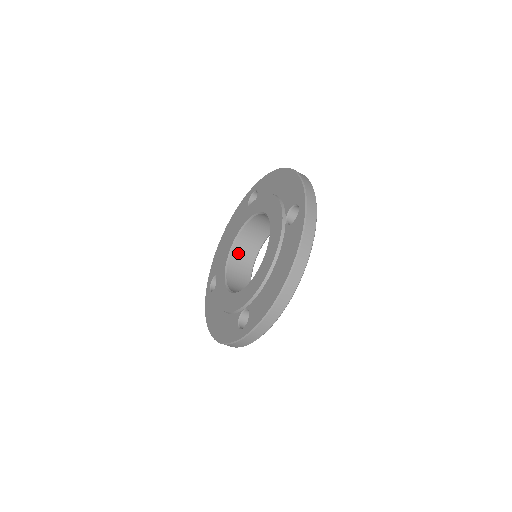
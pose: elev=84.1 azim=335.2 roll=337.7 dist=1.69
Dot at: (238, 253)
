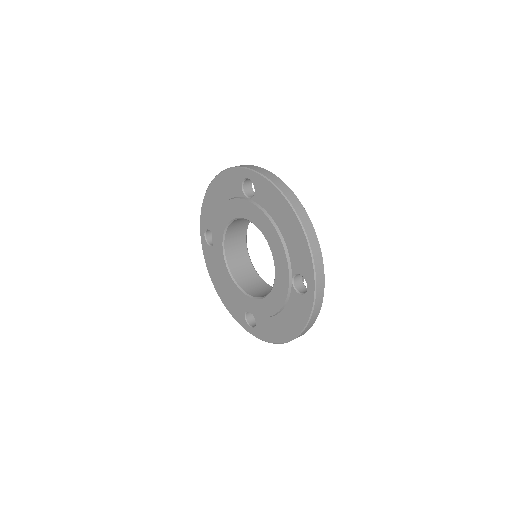
Dot at: (233, 227)
